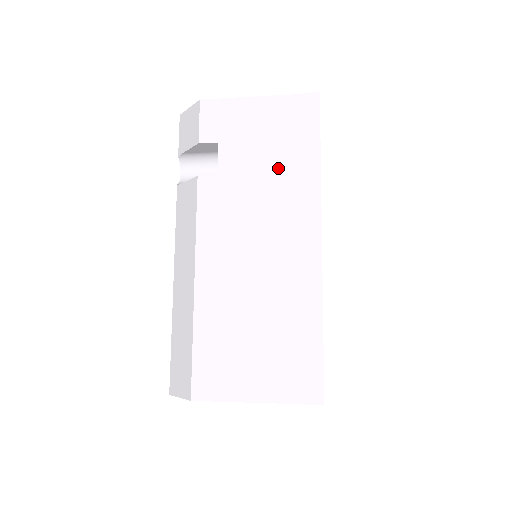
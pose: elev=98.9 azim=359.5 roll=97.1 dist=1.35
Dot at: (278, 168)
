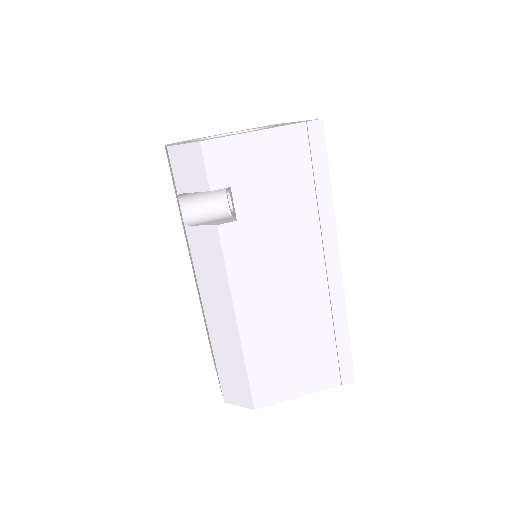
Dot at: (294, 204)
